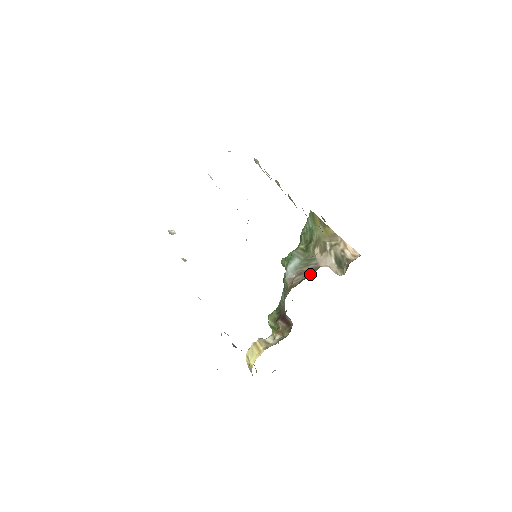
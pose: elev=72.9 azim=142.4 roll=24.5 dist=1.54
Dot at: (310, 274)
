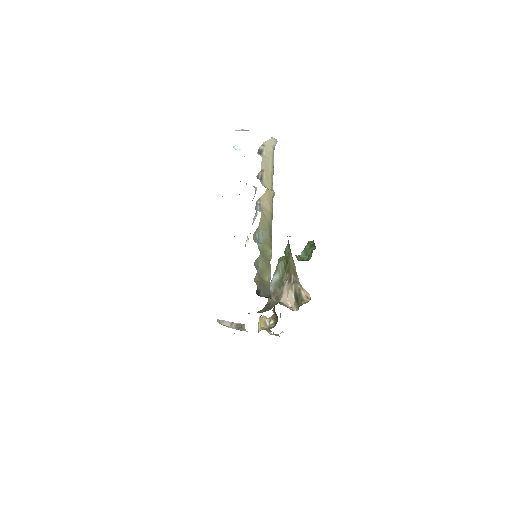
Dot at: (272, 304)
